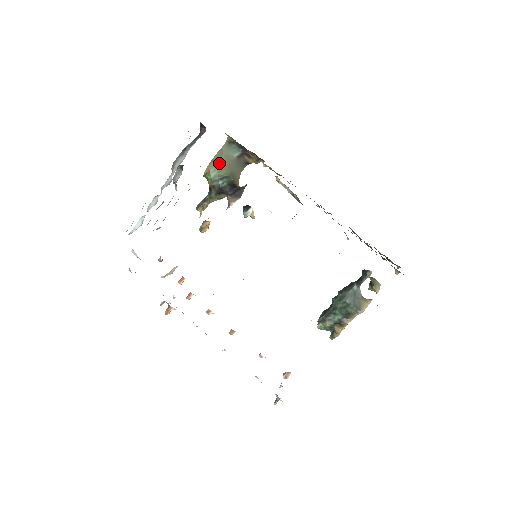
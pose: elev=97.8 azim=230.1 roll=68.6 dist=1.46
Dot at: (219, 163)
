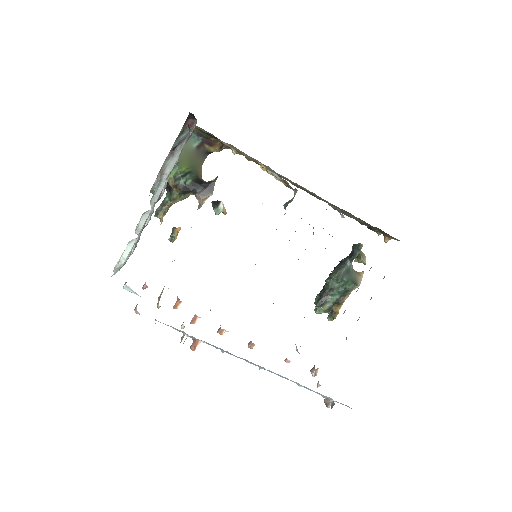
Dot at: occluded
